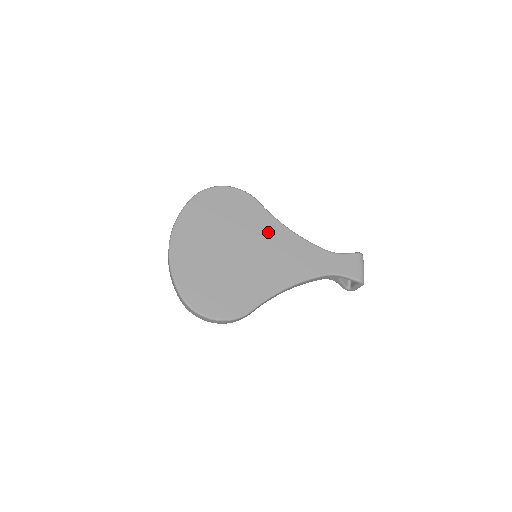
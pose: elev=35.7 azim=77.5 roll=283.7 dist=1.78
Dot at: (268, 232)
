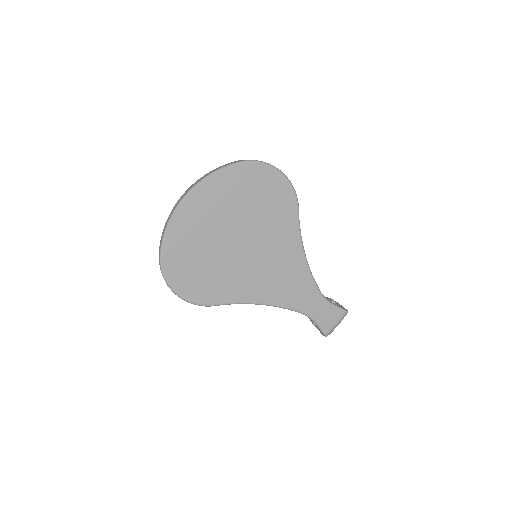
Dot at: (283, 244)
